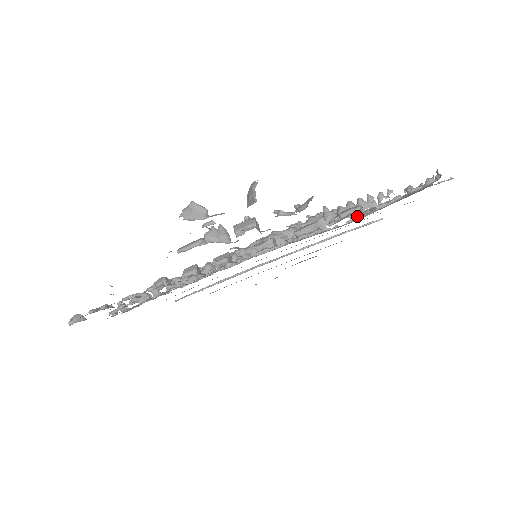
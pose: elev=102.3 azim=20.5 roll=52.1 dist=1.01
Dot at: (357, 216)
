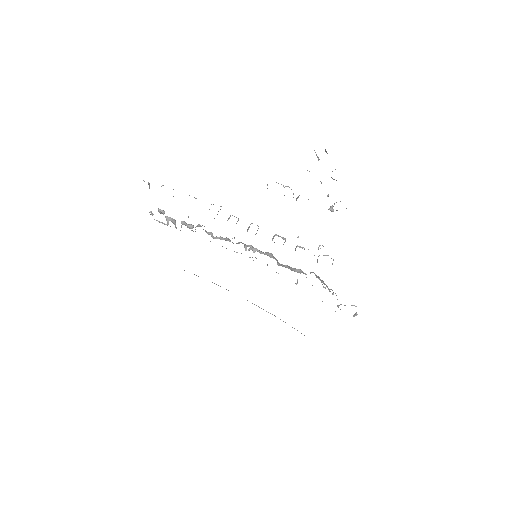
Dot at: occluded
